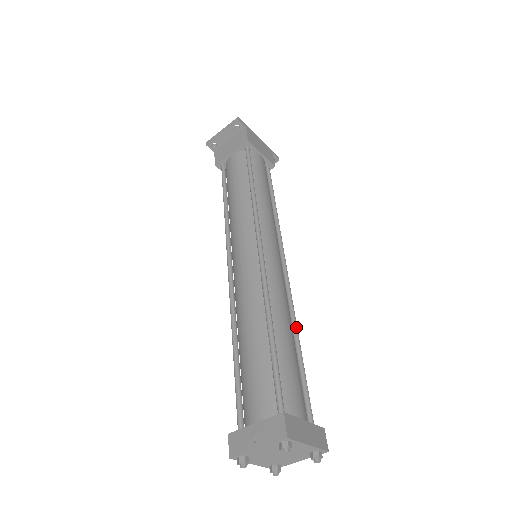
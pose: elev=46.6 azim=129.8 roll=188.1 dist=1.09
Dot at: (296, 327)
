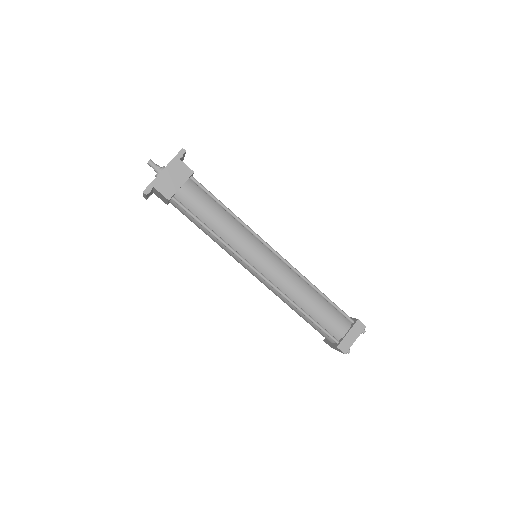
Dot at: (311, 285)
